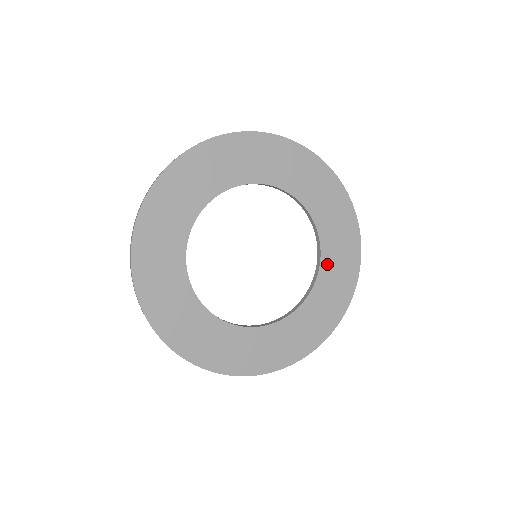
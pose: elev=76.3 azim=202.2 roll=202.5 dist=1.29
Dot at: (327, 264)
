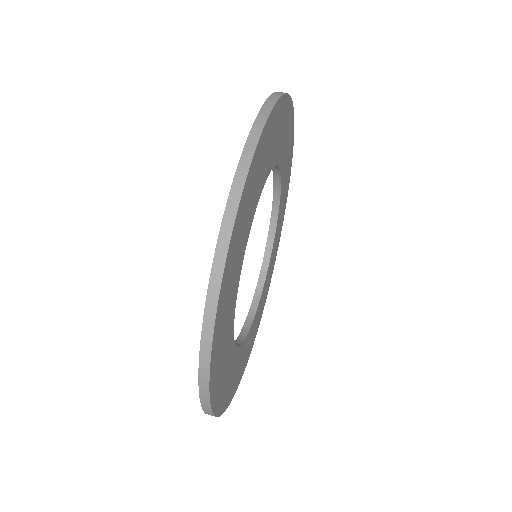
Dot at: (264, 290)
